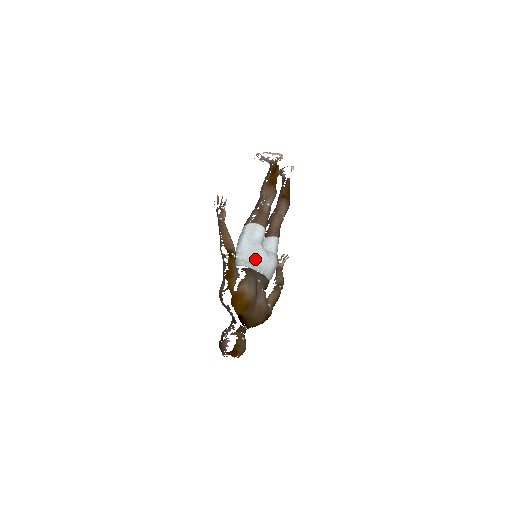
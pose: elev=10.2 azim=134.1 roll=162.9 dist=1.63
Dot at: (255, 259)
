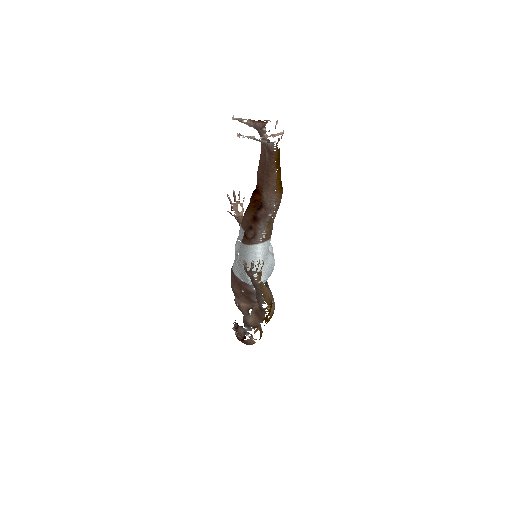
Dot at: occluded
